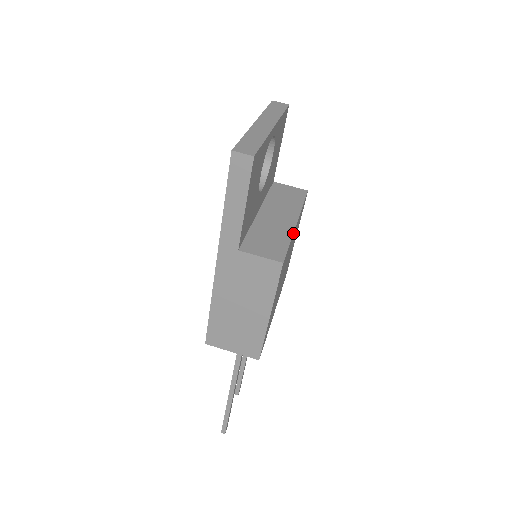
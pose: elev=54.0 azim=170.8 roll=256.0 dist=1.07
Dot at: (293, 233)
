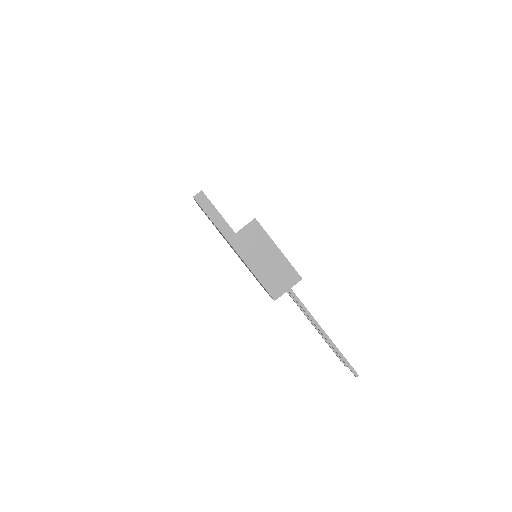
Dot at: occluded
